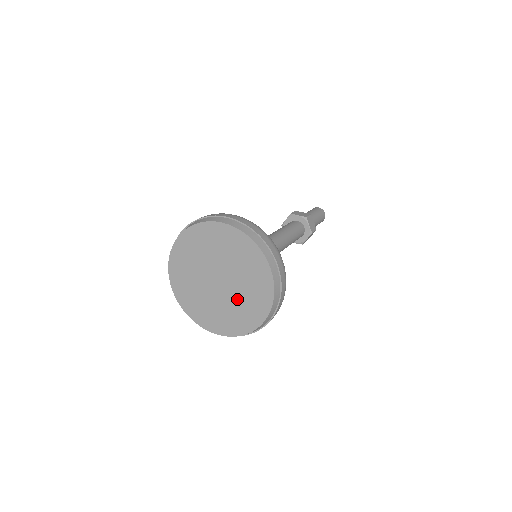
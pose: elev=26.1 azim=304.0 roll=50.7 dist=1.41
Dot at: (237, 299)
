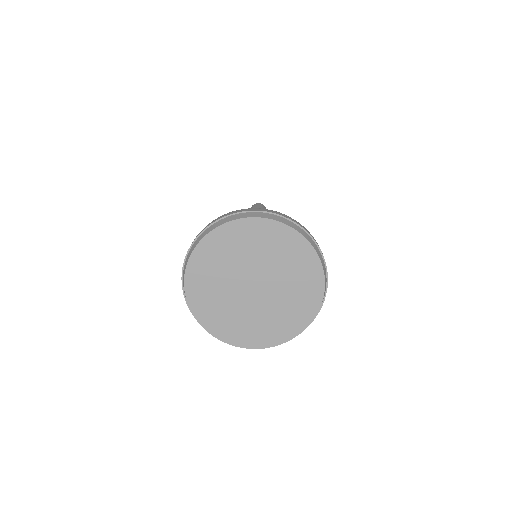
Dot at: (276, 306)
